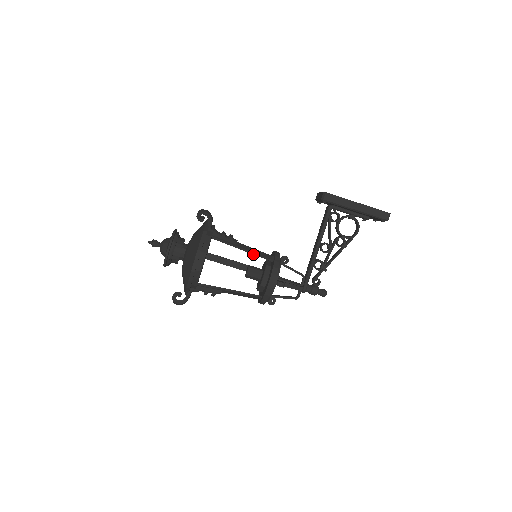
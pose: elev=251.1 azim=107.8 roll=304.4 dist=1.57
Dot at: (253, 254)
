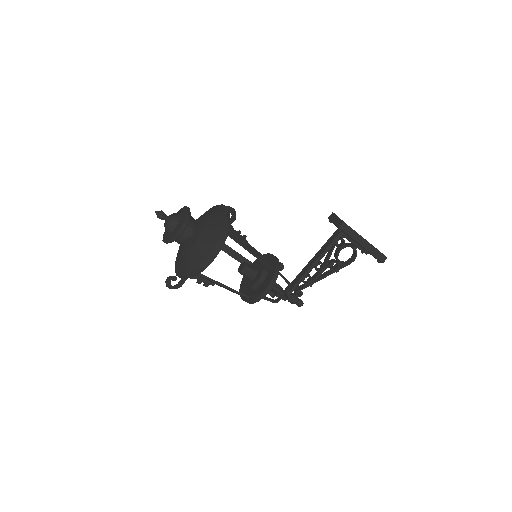
Dot at: (258, 259)
